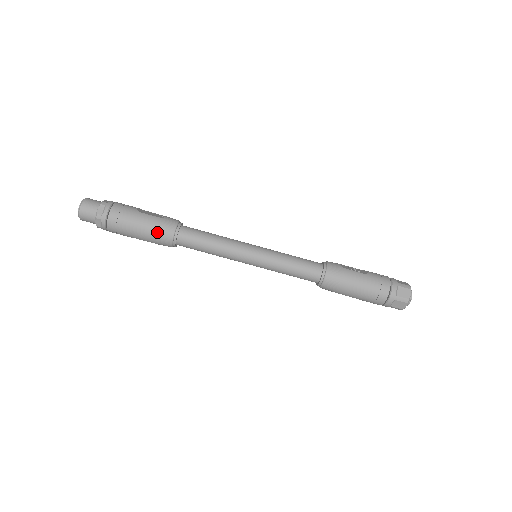
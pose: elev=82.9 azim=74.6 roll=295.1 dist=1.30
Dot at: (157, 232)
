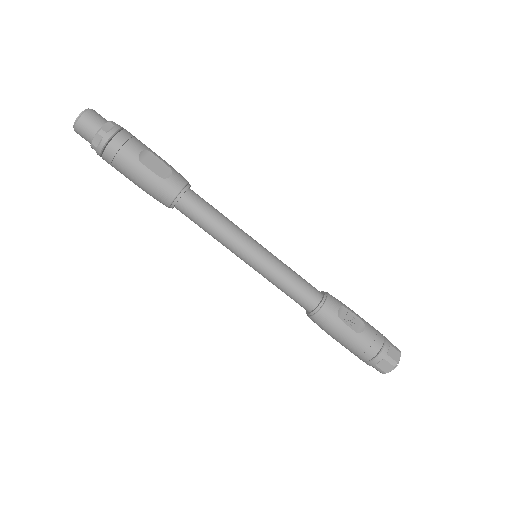
Dot at: (153, 193)
